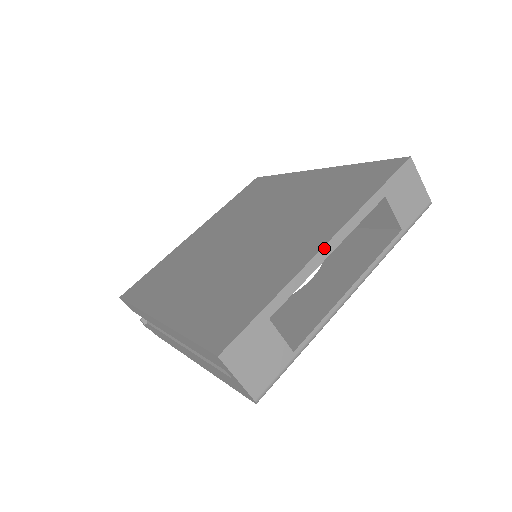
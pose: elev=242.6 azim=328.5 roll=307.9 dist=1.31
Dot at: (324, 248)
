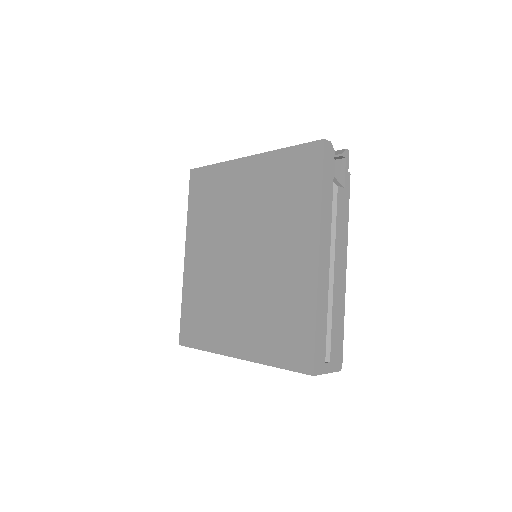
Dot at: occluded
